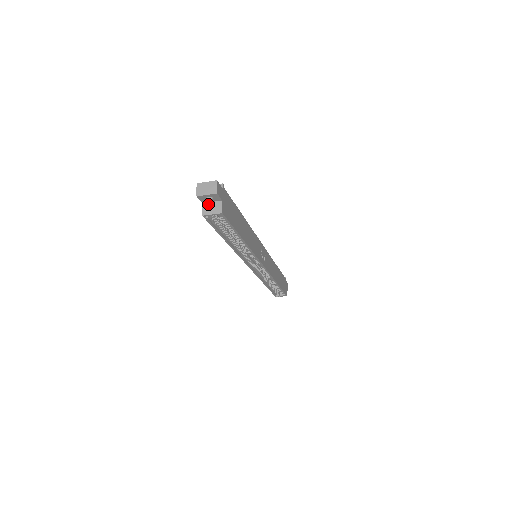
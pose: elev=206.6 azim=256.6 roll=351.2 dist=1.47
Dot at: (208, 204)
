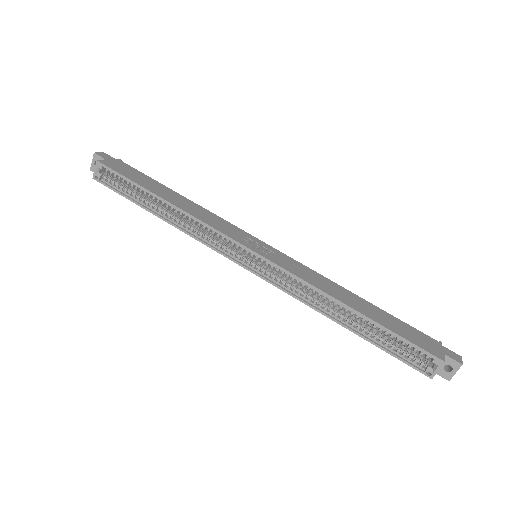
Dot at: (101, 172)
